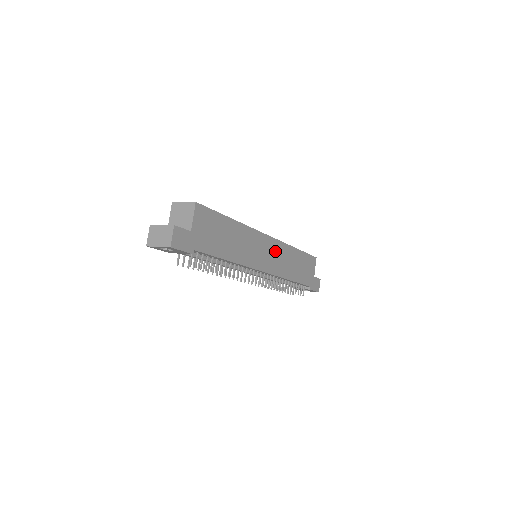
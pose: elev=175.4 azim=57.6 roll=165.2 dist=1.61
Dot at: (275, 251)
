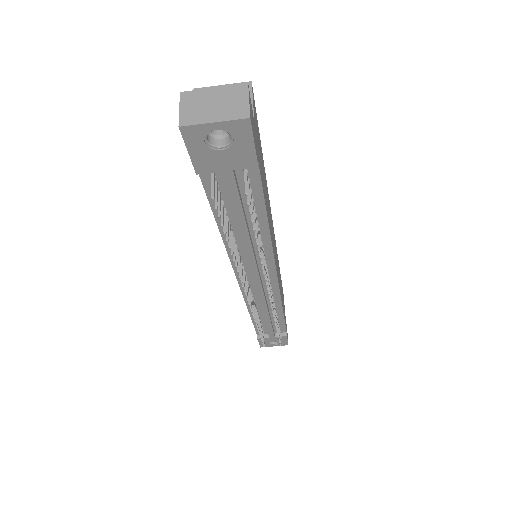
Dot at: (276, 253)
